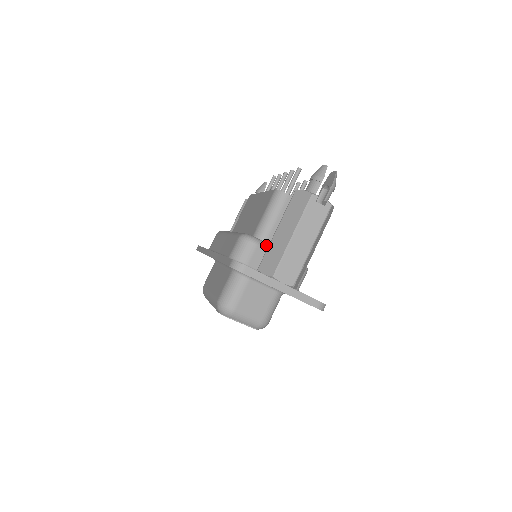
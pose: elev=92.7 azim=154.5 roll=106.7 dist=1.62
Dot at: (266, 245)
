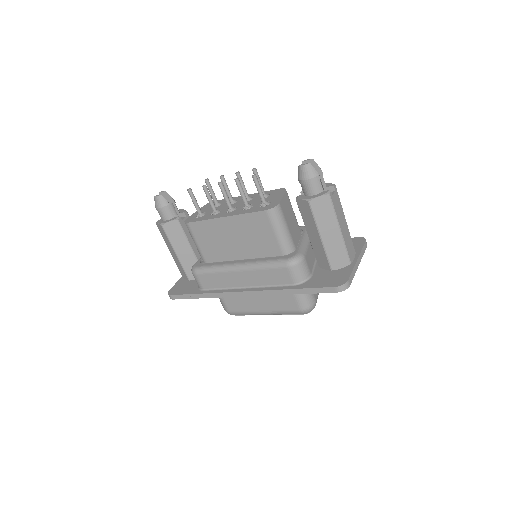
Dot at: (303, 250)
